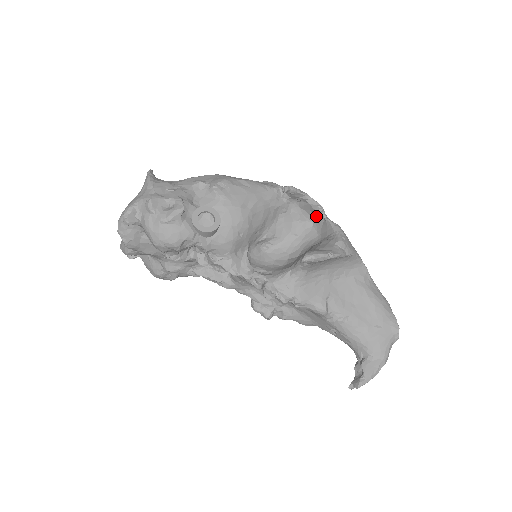
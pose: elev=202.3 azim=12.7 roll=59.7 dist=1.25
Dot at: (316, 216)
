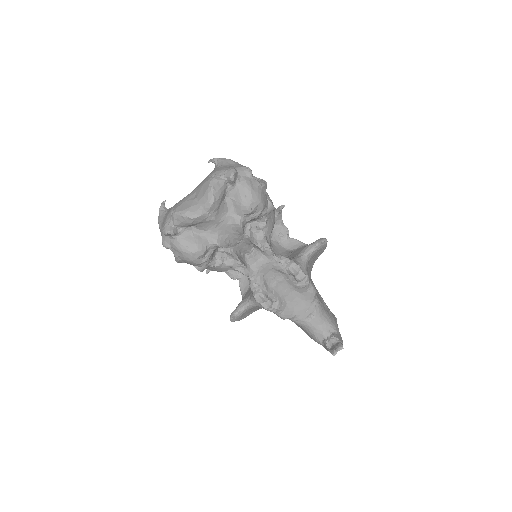
Dot at: (282, 237)
